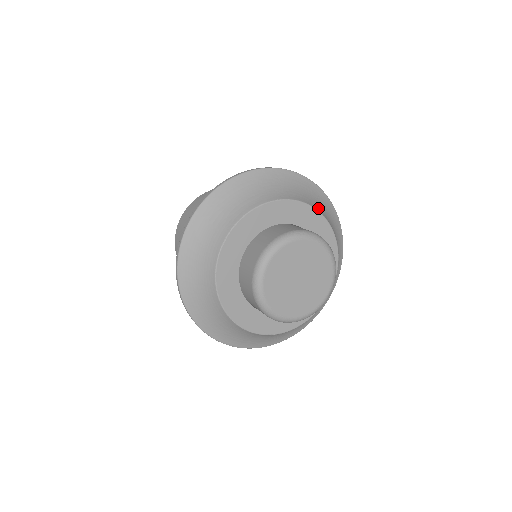
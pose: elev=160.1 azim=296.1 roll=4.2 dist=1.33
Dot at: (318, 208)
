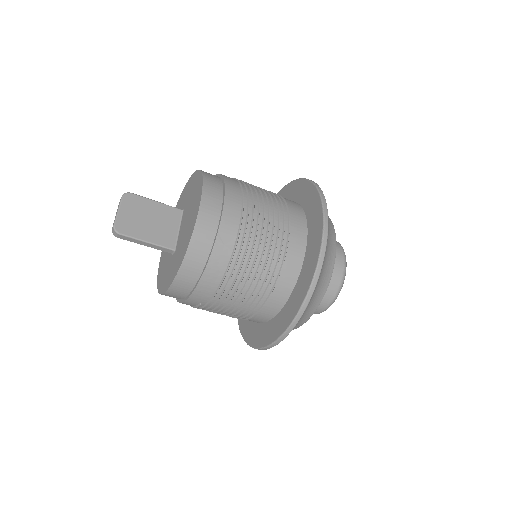
Dot at: occluded
